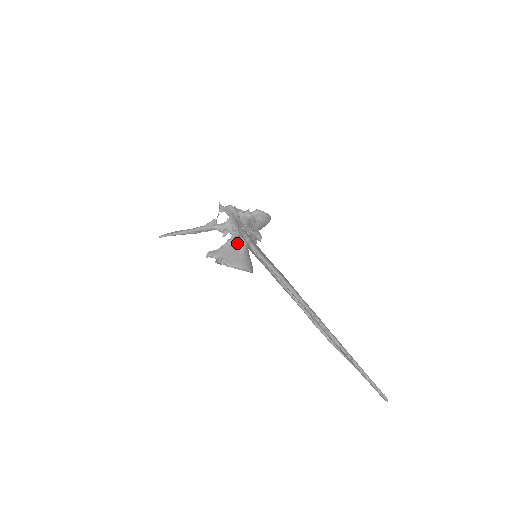
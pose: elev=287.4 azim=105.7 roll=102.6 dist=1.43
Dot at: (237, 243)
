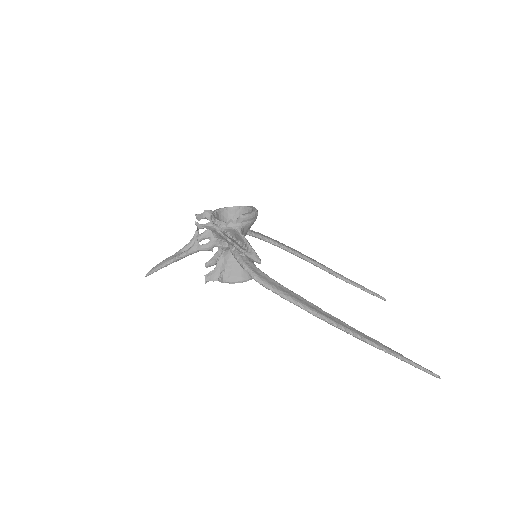
Dot at: (231, 253)
